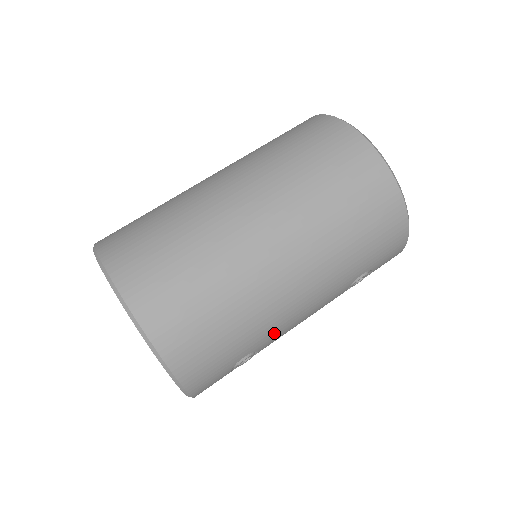
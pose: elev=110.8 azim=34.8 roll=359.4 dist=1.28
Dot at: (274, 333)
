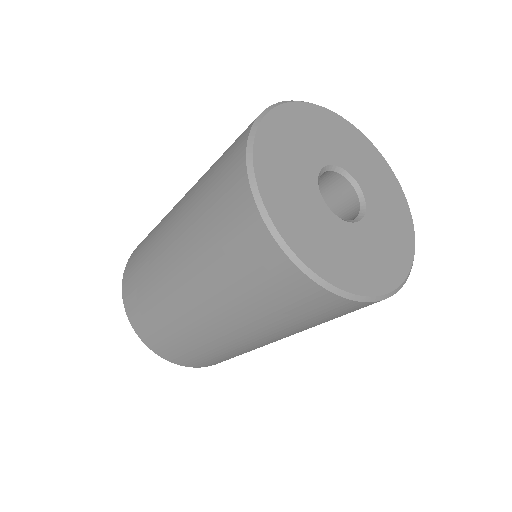
Dot at: occluded
